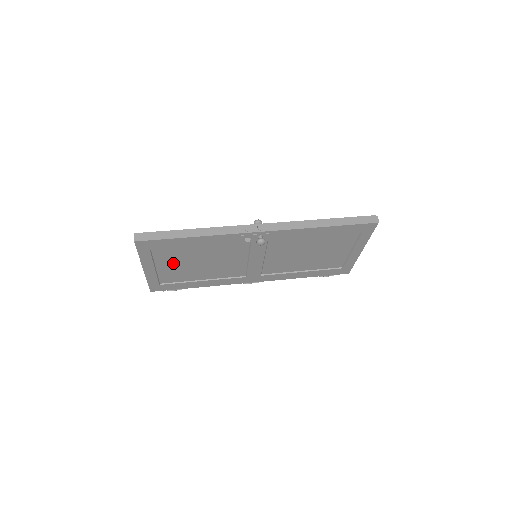
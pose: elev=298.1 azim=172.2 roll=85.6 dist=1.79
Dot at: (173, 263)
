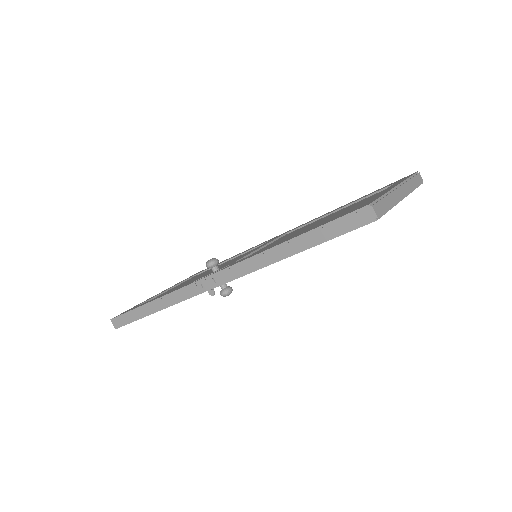
Dot at: occluded
